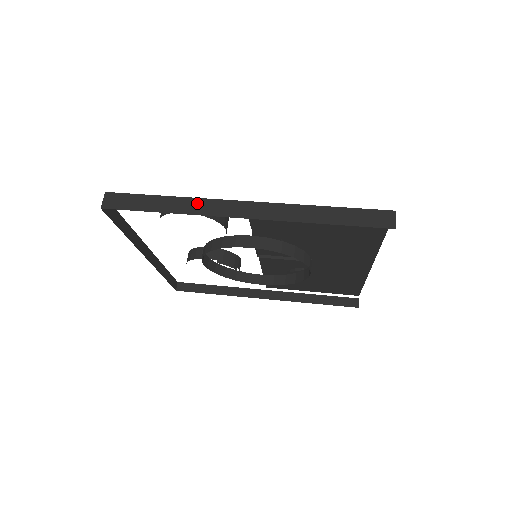
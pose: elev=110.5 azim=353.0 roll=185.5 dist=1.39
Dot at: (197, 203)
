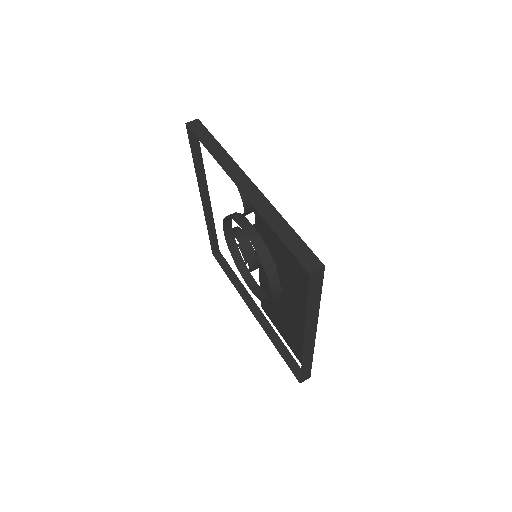
Dot at: (229, 161)
